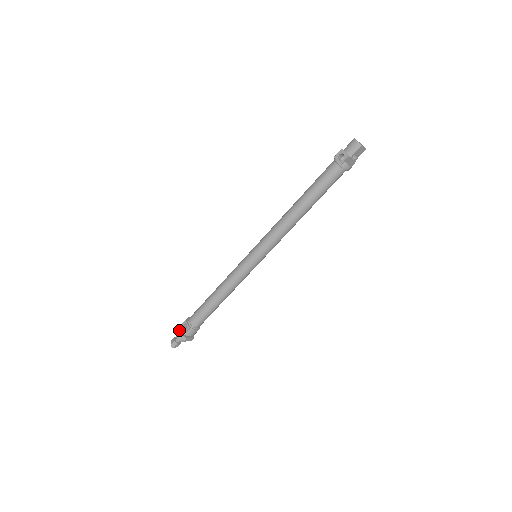
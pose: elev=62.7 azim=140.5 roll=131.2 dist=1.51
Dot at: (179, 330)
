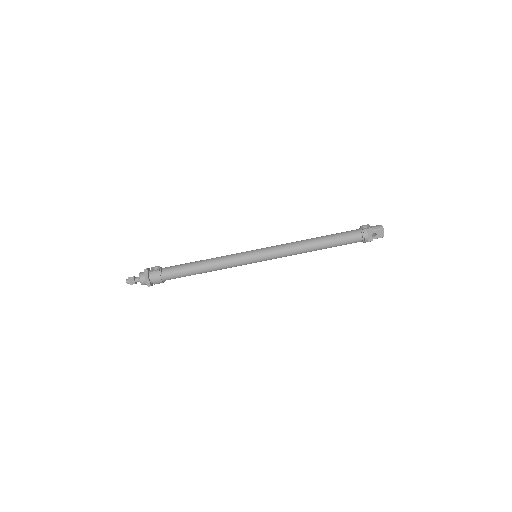
Dot at: (148, 268)
